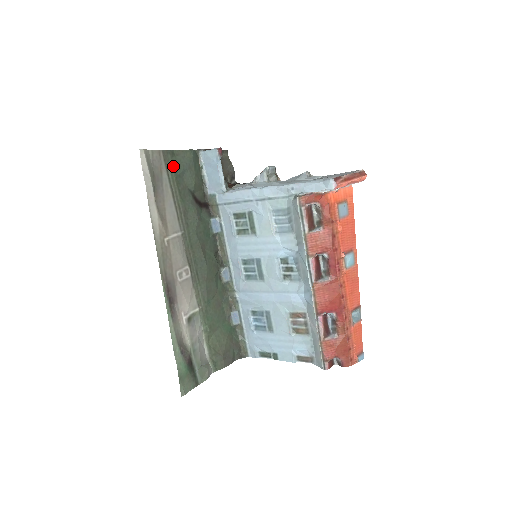
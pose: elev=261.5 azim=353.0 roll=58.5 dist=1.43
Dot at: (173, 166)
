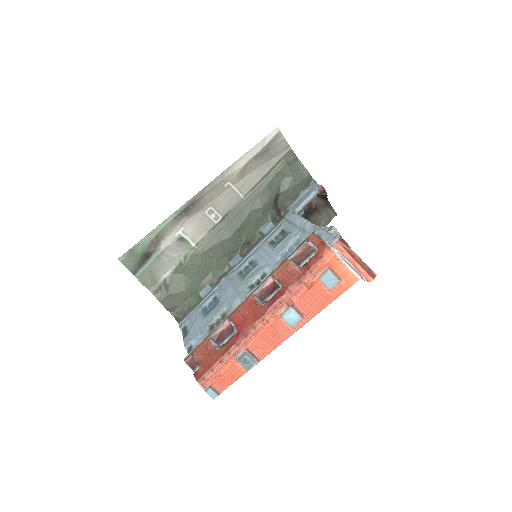
Dot at: (287, 164)
